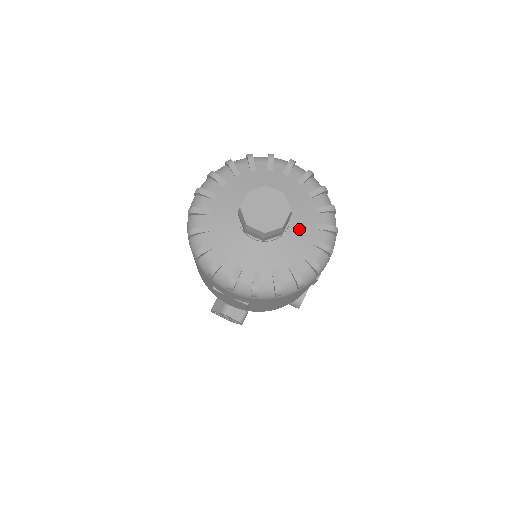
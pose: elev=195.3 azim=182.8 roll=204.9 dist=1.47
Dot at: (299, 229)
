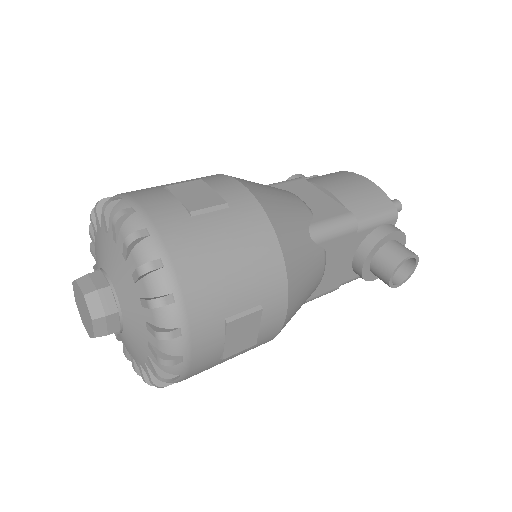
Dot at: (132, 326)
